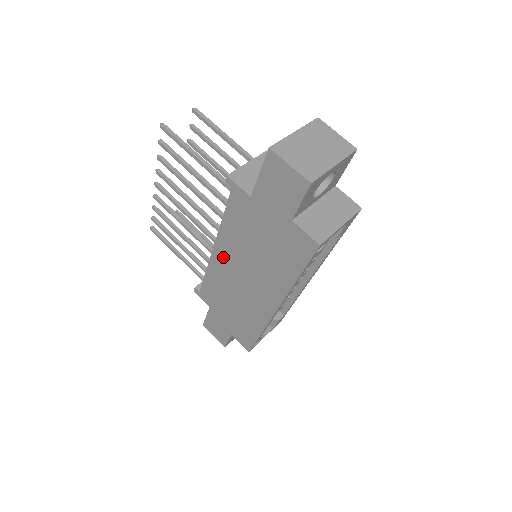
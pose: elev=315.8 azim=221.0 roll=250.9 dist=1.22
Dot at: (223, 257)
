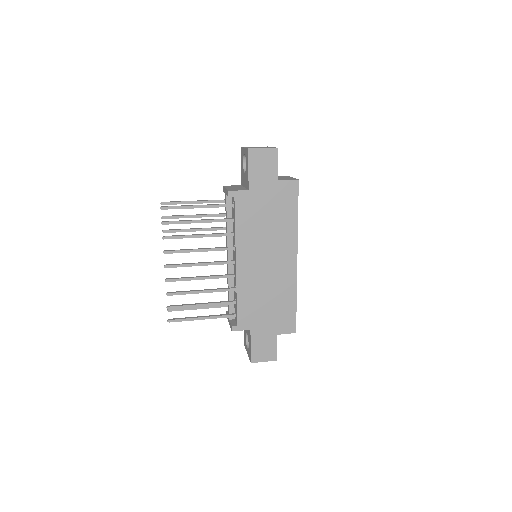
Dot at: (246, 261)
